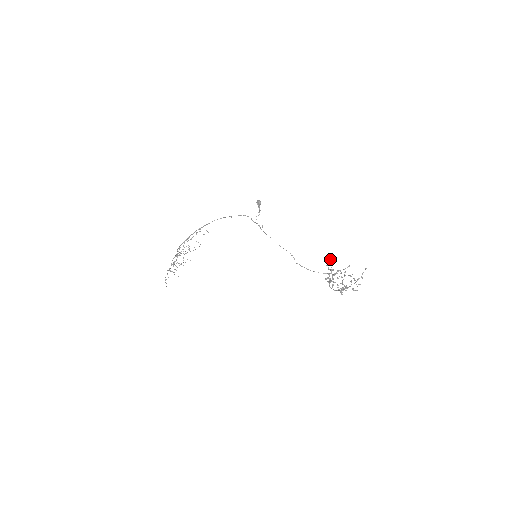
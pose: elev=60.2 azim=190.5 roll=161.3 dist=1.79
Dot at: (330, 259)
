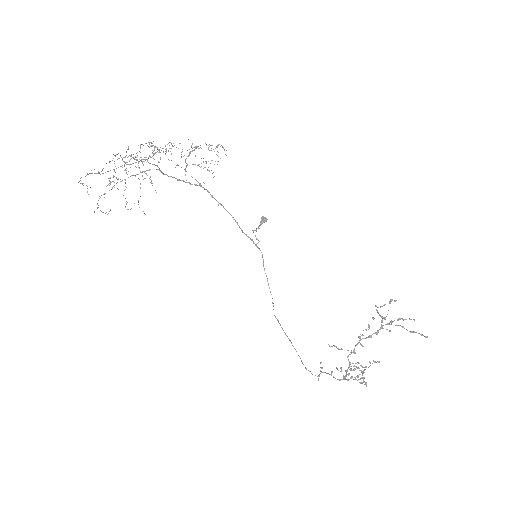
Dot at: (391, 301)
